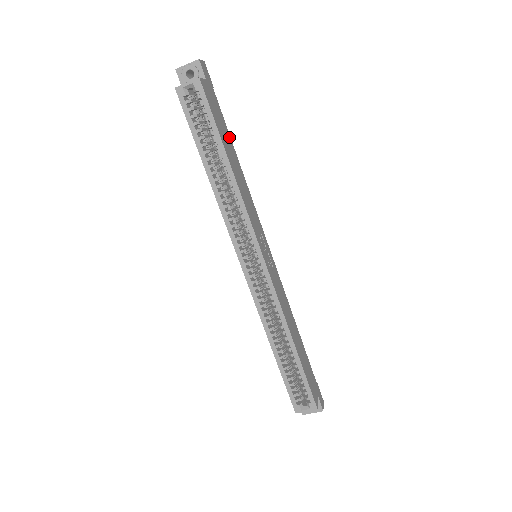
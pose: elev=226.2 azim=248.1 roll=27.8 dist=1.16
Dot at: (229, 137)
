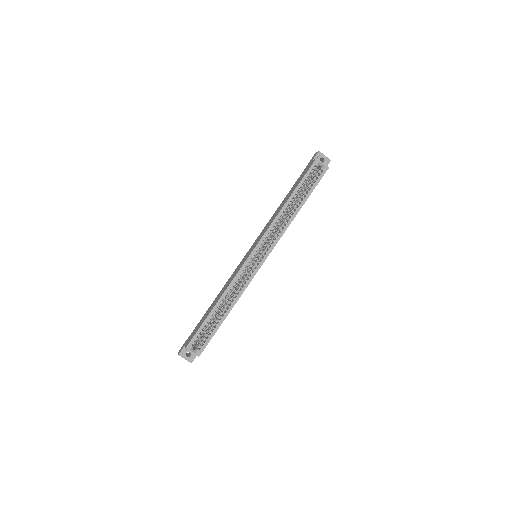
Dot at: occluded
